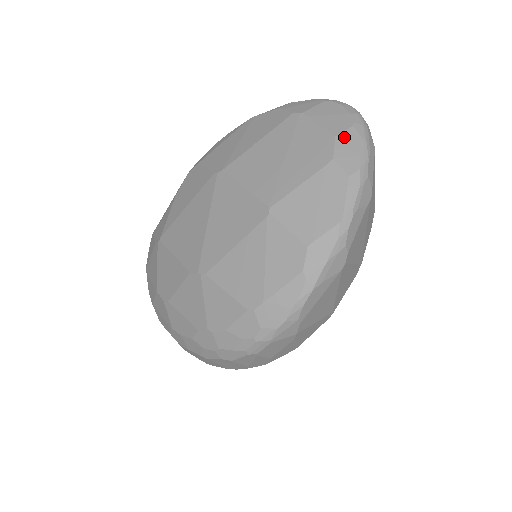
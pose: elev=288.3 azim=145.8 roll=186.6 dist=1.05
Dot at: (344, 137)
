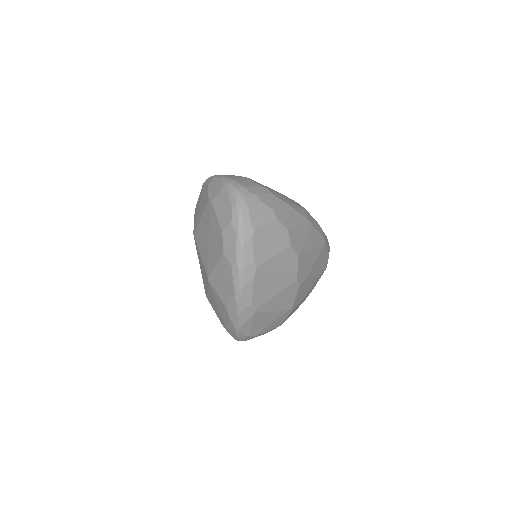
Dot at: (227, 233)
